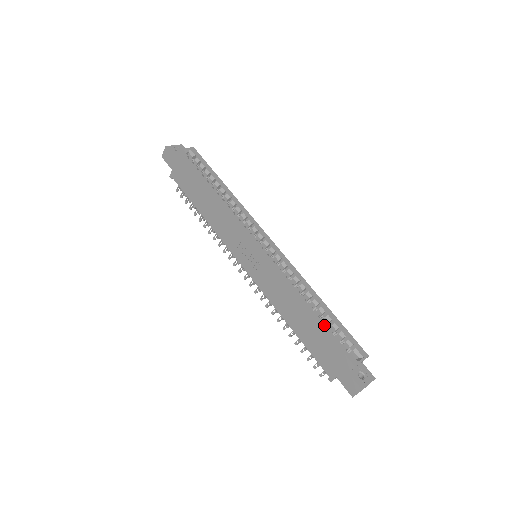
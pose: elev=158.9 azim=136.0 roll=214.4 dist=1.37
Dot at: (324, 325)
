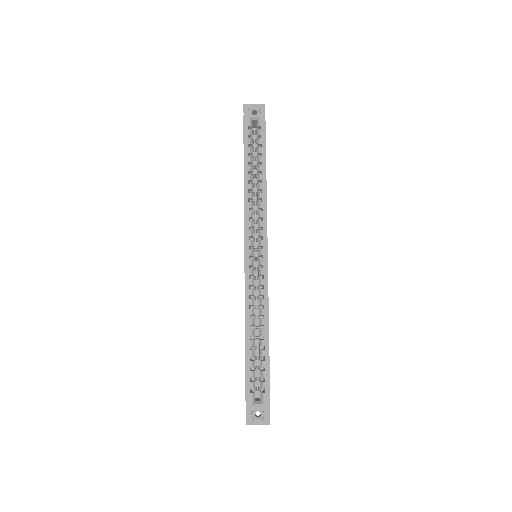
Dot at: (248, 357)
